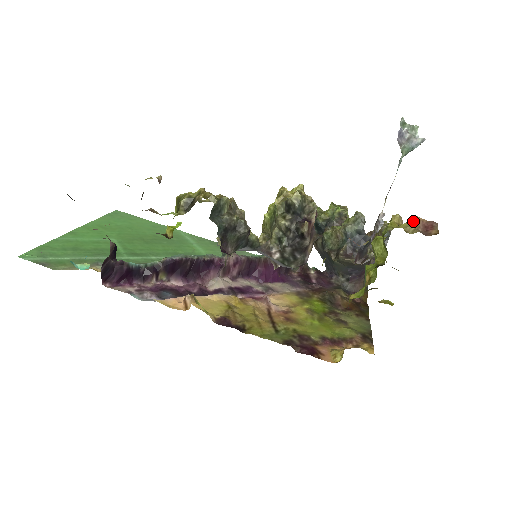
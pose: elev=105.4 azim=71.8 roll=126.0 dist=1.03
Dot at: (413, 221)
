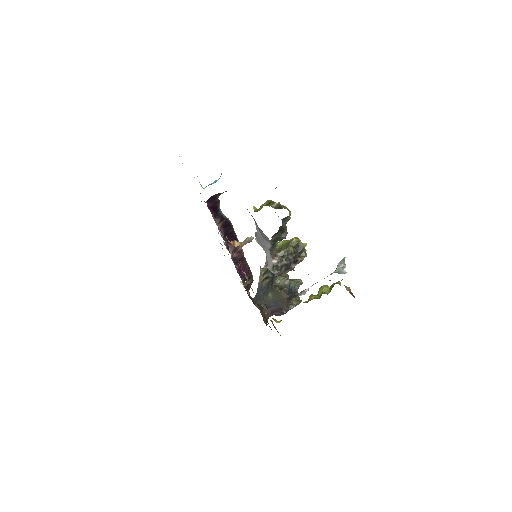
Dot at: (348, 287)
